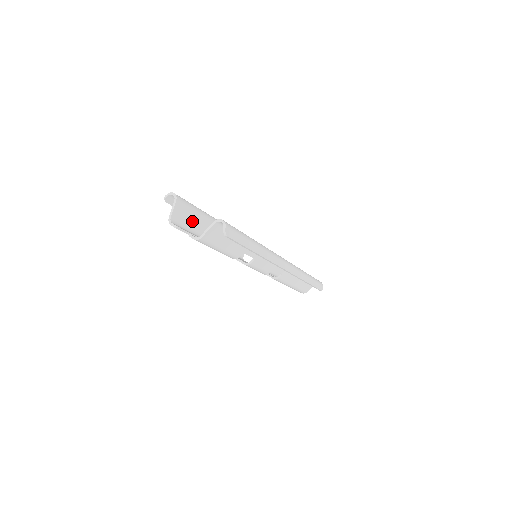
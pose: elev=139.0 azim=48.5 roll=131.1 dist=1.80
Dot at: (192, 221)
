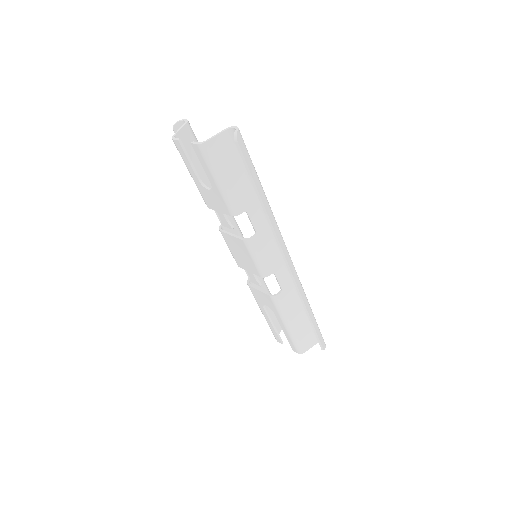
Dot at: (196, 163)
